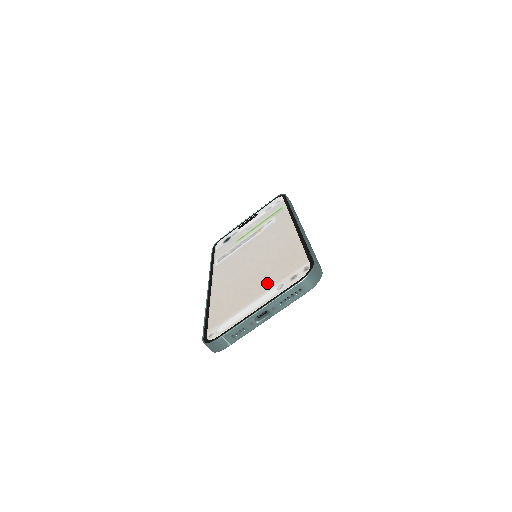
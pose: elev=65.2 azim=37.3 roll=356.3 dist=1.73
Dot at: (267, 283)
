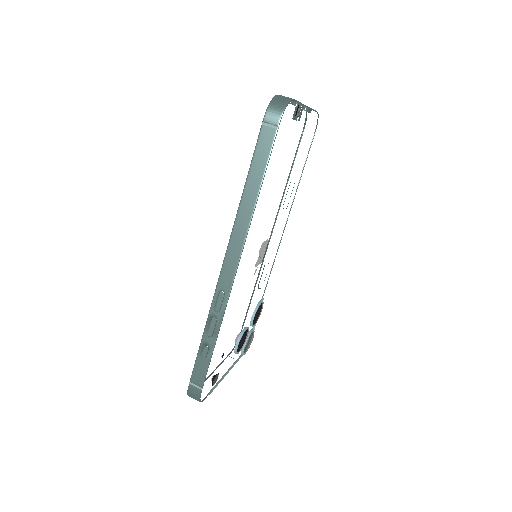
Dot at: occluded
